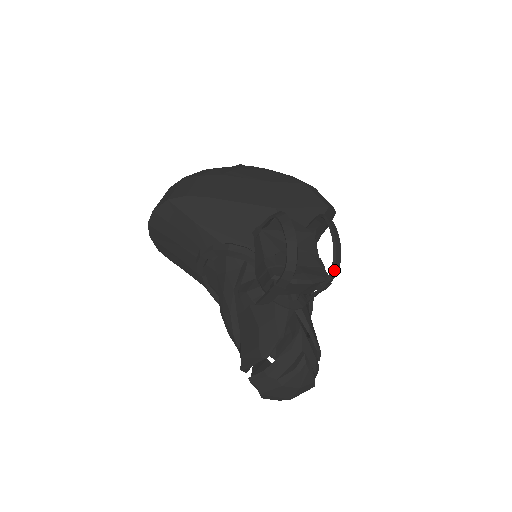
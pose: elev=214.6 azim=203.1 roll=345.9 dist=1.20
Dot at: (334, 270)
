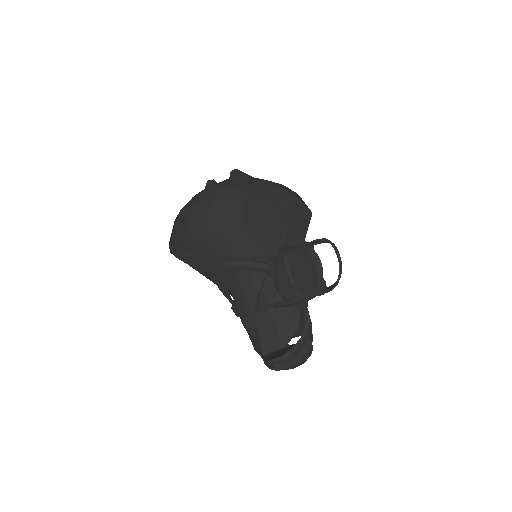
Dot at: (337, 284)
